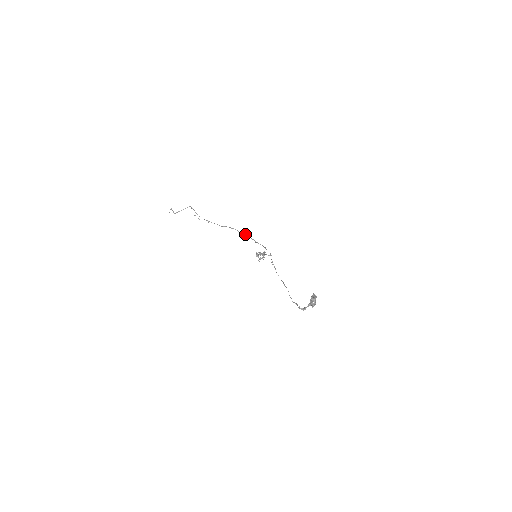
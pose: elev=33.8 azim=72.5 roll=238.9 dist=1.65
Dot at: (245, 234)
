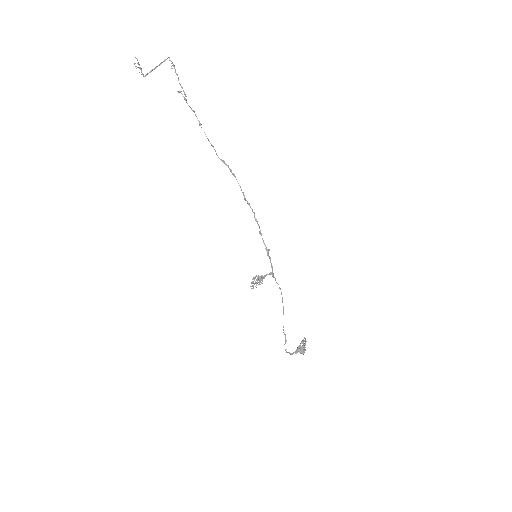
Dot at: (248, 204)
